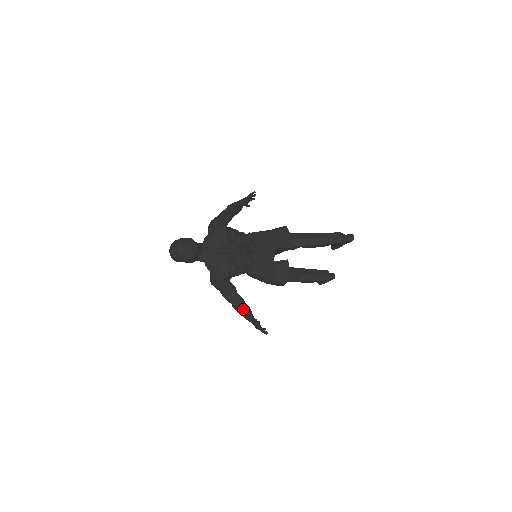
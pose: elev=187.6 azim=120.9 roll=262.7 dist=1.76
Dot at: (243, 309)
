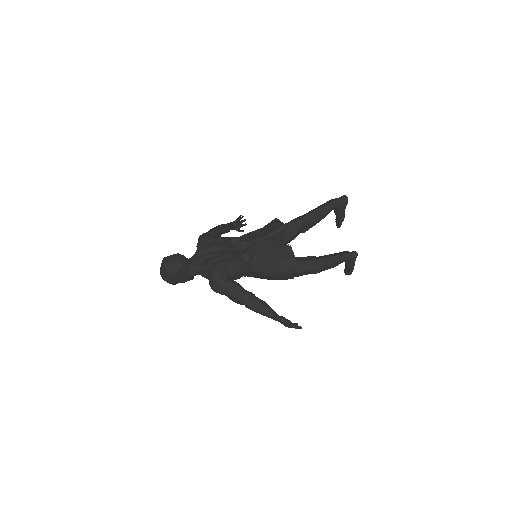
Dot at: (257, 304)
